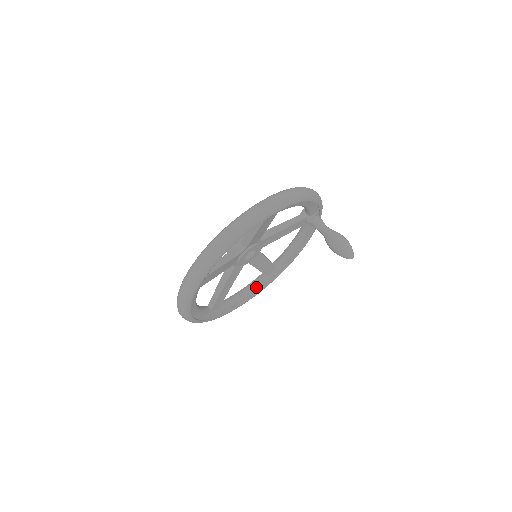
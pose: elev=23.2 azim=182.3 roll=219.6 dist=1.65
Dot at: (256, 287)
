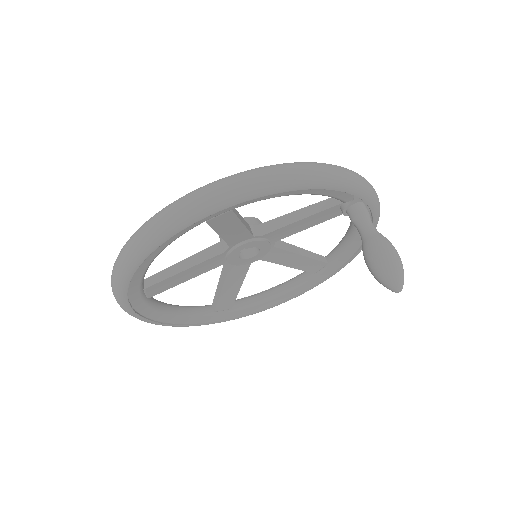
Dot at: (297, 285)
